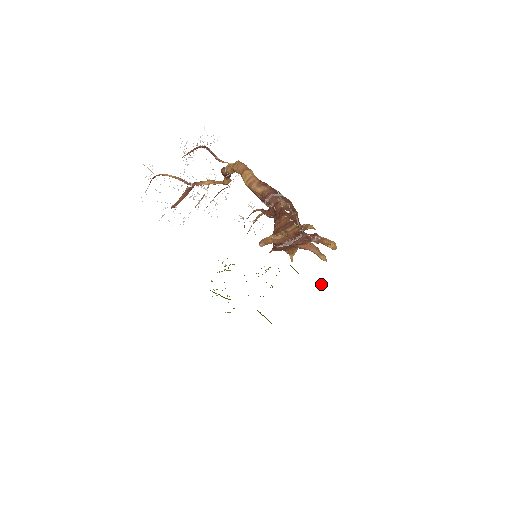
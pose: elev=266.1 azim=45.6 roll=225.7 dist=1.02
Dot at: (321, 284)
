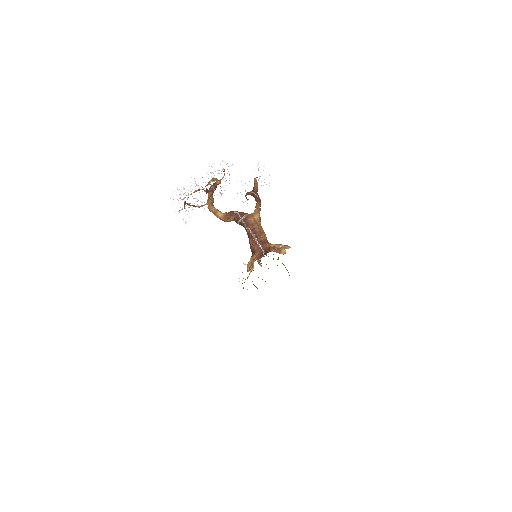
Dot at: occluded
